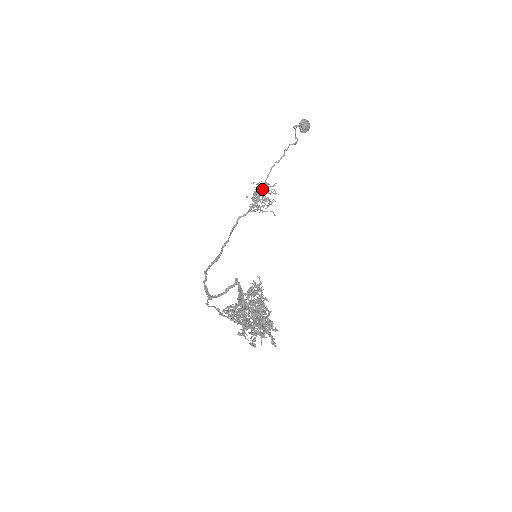
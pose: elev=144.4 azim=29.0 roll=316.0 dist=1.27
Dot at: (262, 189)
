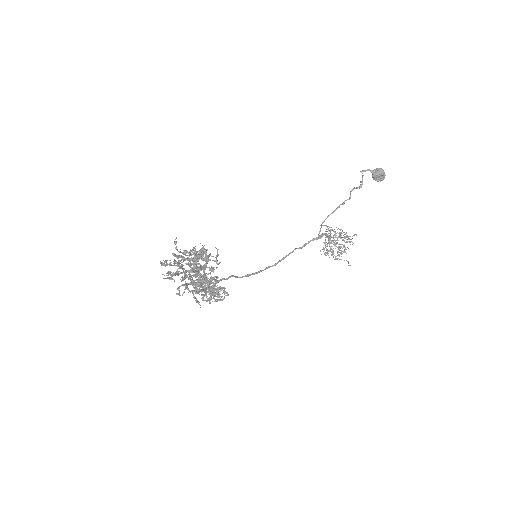
Dot at: (338, 236)
